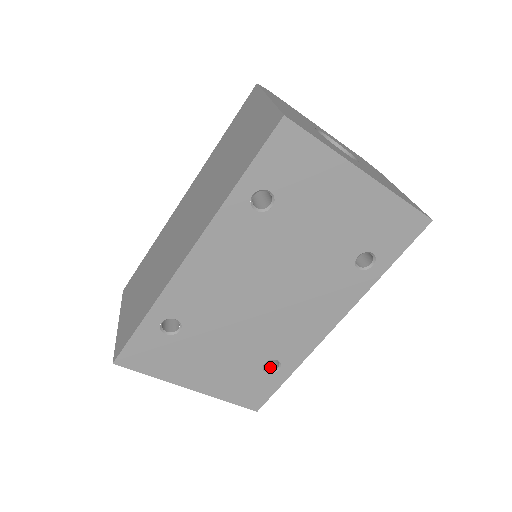
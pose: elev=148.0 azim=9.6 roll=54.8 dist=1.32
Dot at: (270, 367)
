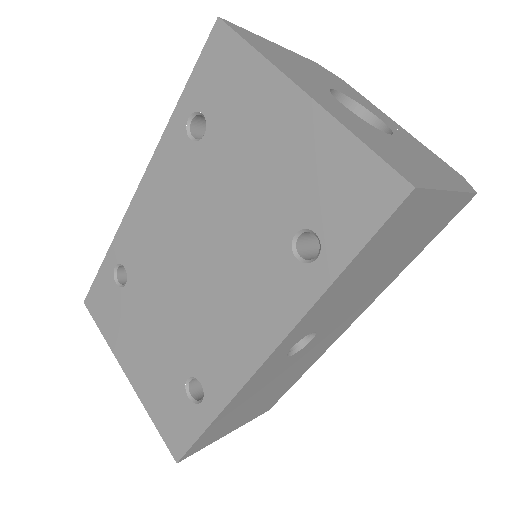
Dot at: (200, 397)
